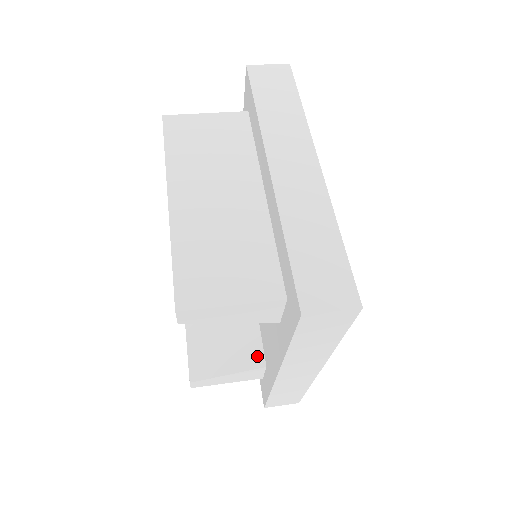
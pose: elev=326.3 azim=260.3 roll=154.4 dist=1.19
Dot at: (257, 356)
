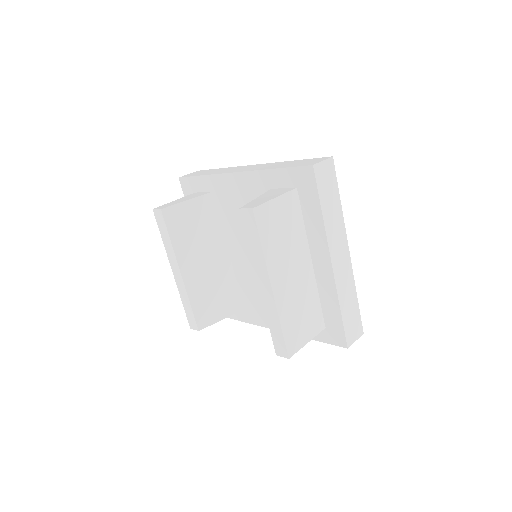
Dot at: (238, 304)
